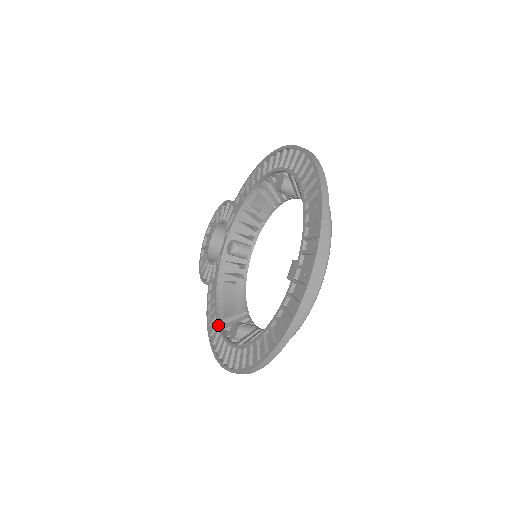
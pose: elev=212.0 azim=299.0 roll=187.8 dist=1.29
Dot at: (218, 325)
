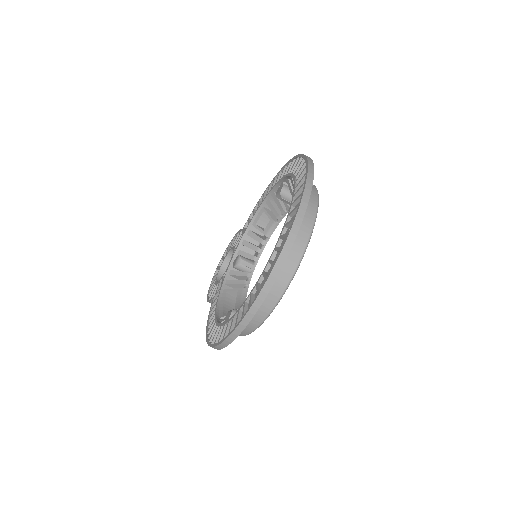
Dot at: (215, 319)
